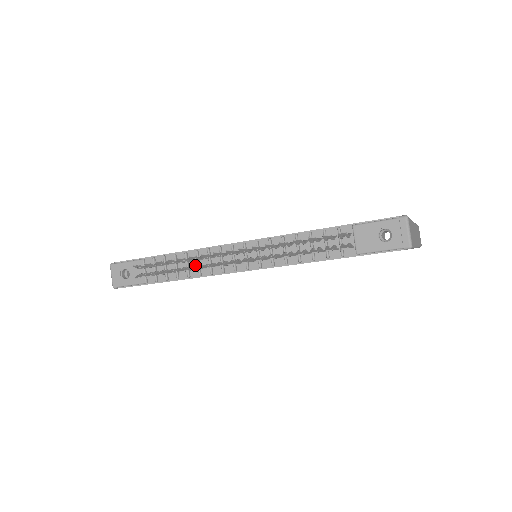
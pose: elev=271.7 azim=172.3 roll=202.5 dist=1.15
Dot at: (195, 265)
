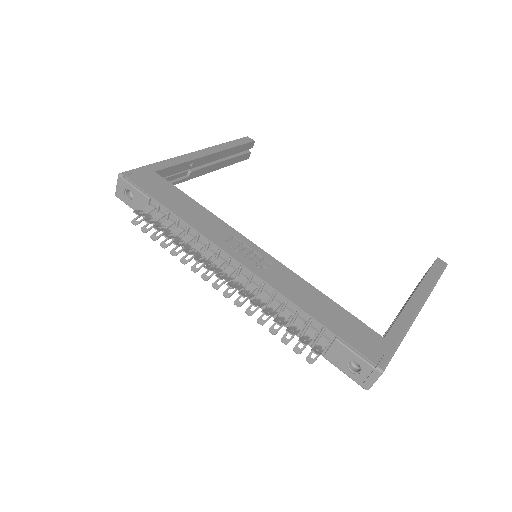
Dot at: (192, 242)
